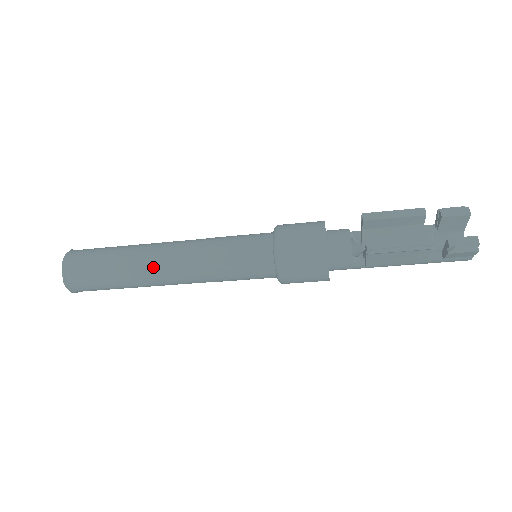
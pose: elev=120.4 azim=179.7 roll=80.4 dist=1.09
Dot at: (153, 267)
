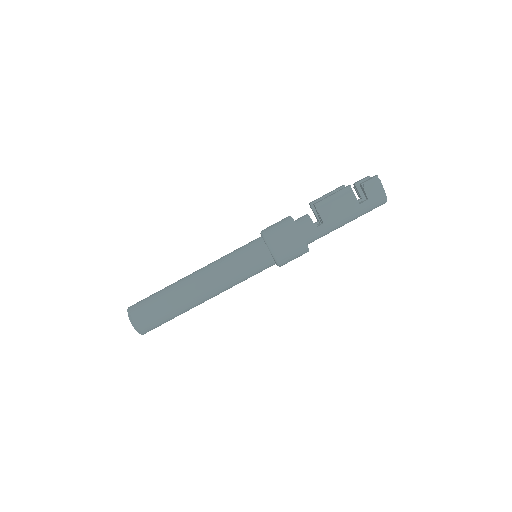
Dot at: (188, 281)
